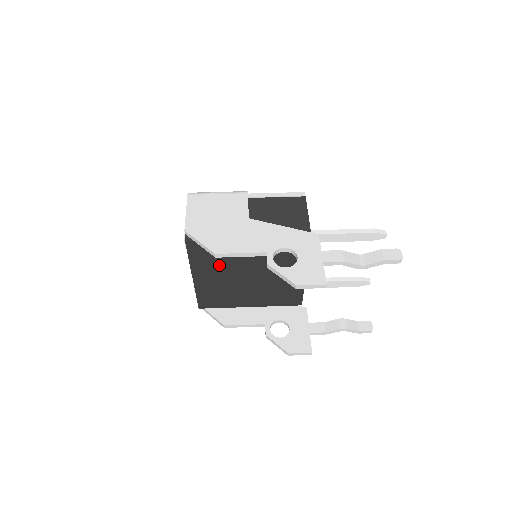
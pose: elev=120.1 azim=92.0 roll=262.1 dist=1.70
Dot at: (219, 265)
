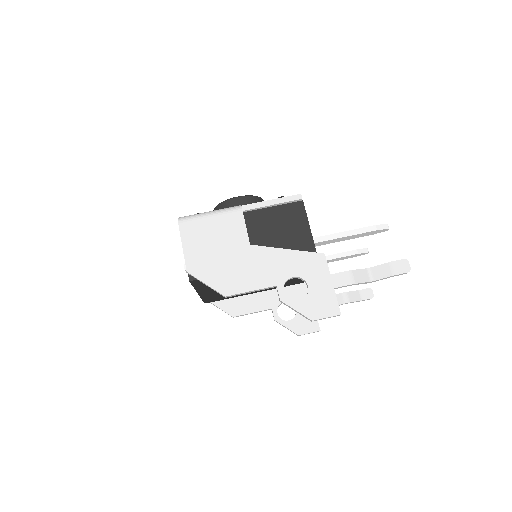
Dot at: occluded
